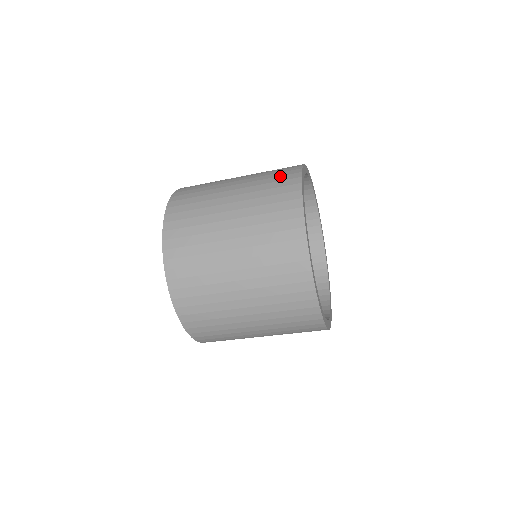
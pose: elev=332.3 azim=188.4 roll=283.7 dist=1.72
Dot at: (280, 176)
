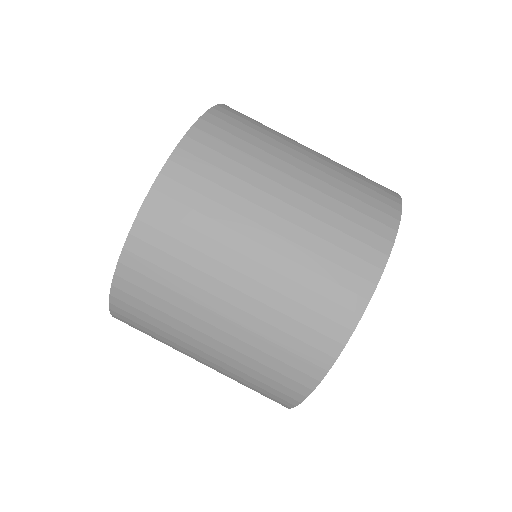
Dot at: occluded
